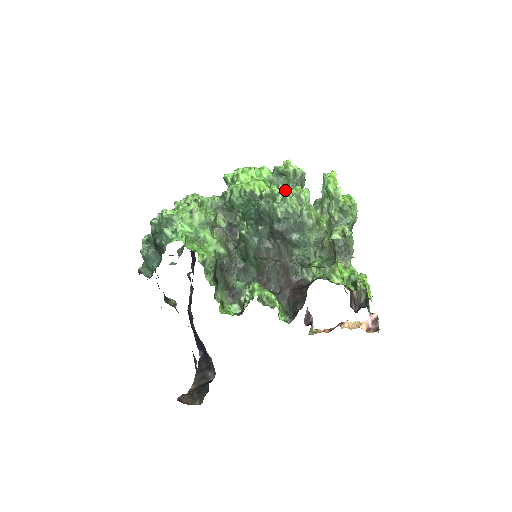
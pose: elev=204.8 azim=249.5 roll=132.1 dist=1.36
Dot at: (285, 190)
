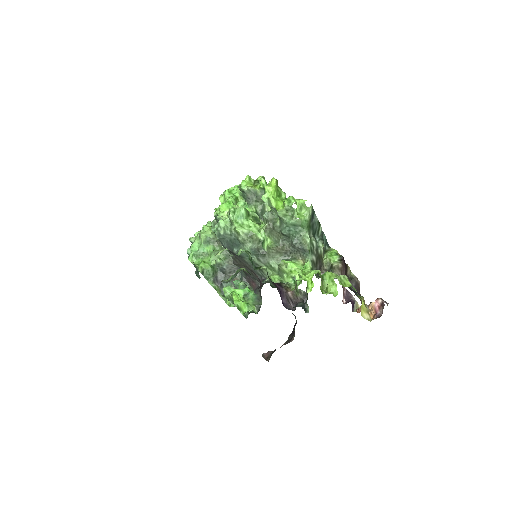
Dot at: occluded
